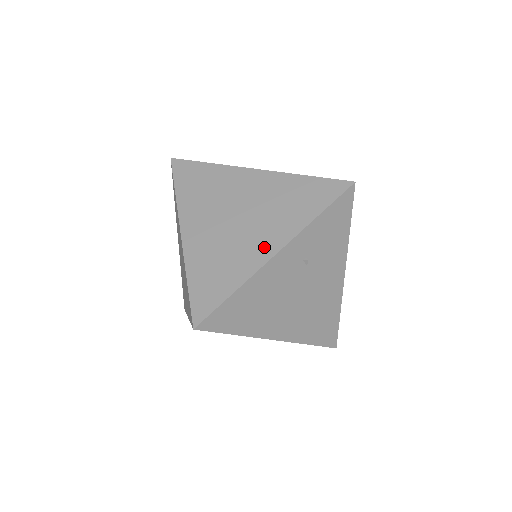
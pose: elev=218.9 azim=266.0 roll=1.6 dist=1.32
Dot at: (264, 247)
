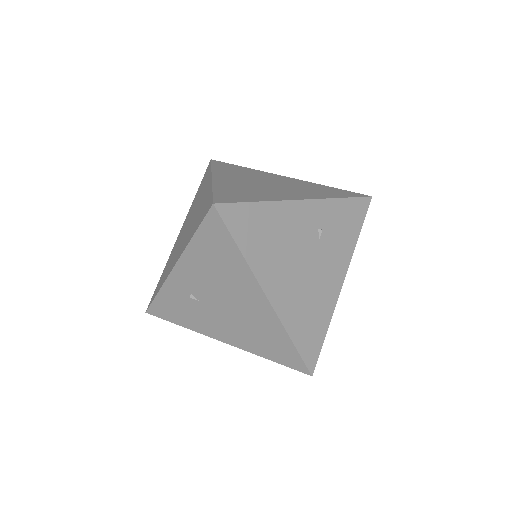
Dot at: (291, 195)
